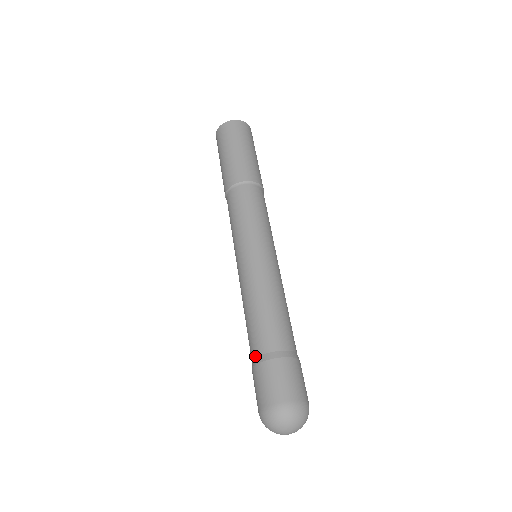
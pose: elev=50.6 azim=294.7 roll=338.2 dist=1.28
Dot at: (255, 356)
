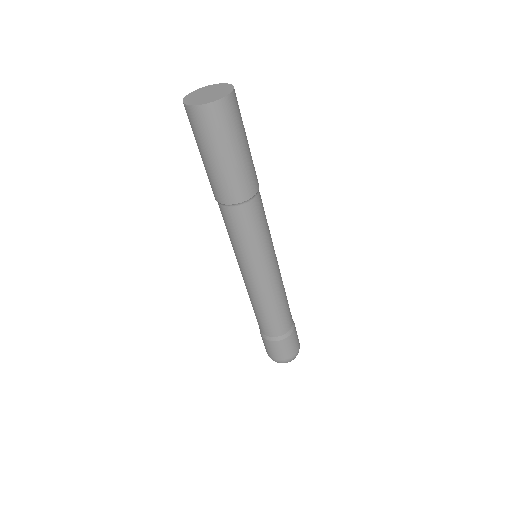
Dot at: (265, 335)
